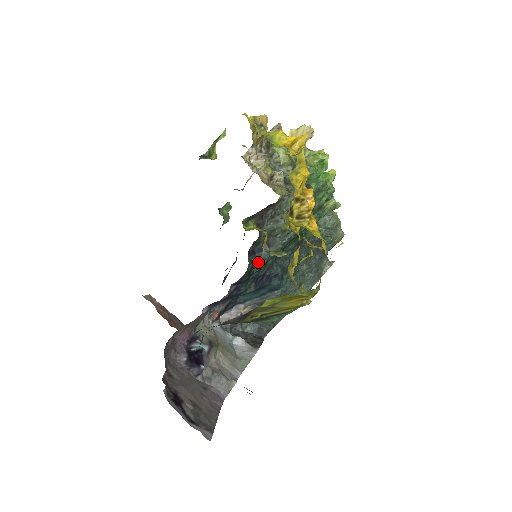
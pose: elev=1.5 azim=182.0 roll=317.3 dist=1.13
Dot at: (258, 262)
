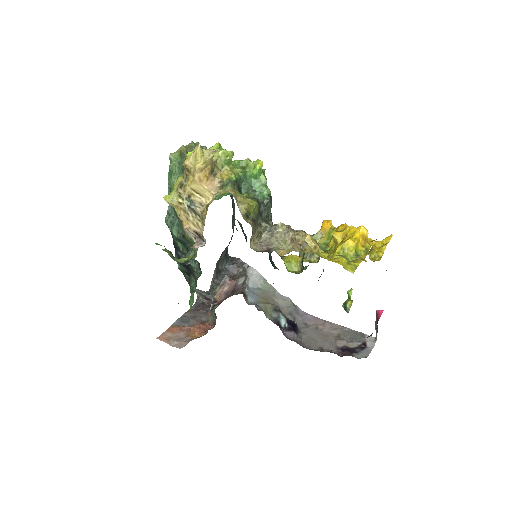
Dot at: occluded
